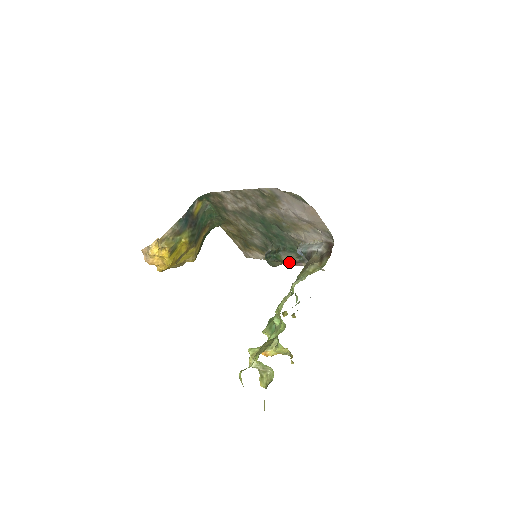
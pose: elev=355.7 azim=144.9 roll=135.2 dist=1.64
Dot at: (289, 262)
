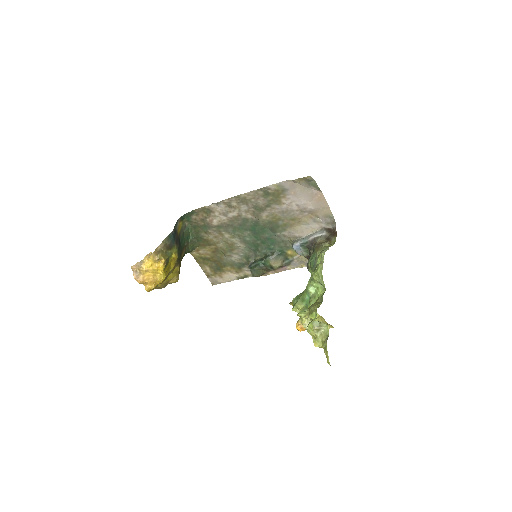
Dot at: (277, 266)
